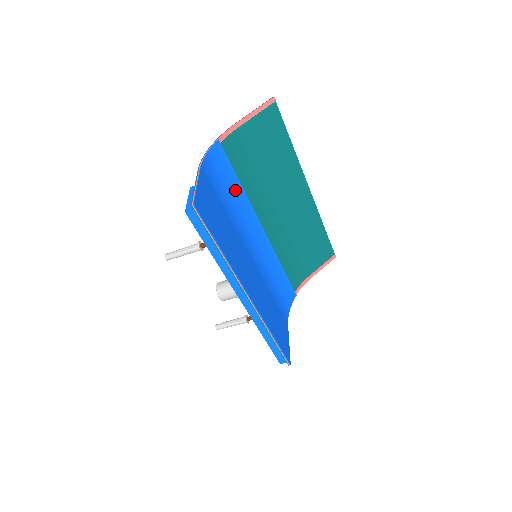
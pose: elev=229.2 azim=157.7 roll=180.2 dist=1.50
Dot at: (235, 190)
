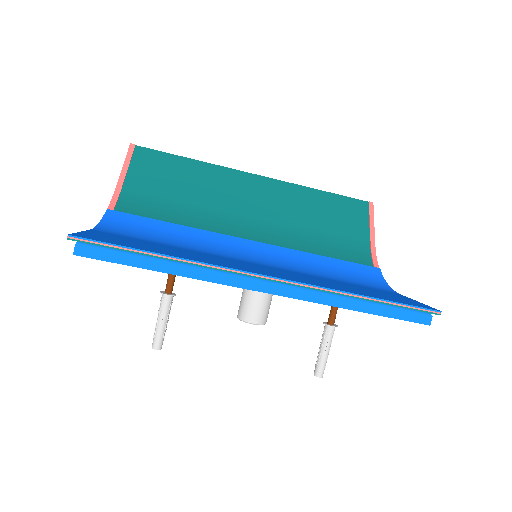
Dot at: (172, 231)
